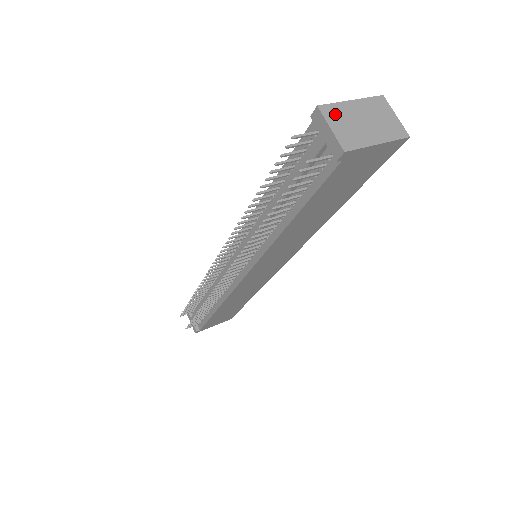
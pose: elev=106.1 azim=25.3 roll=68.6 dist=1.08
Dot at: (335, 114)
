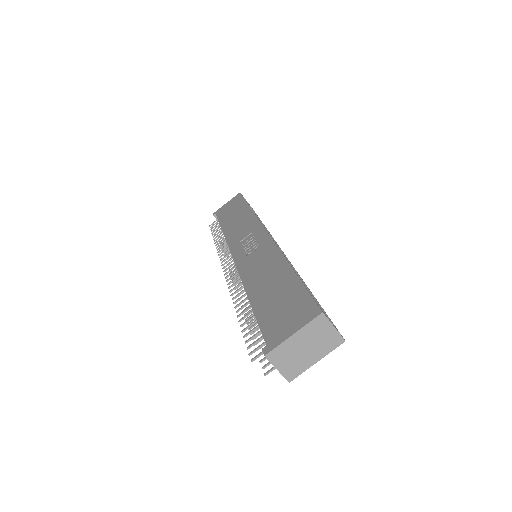
Dot at: (280, 355)
